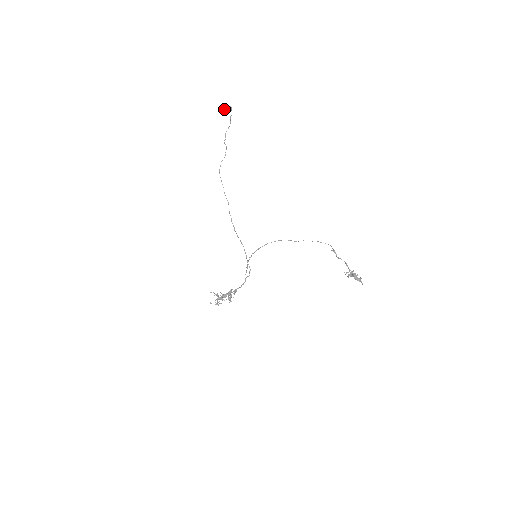
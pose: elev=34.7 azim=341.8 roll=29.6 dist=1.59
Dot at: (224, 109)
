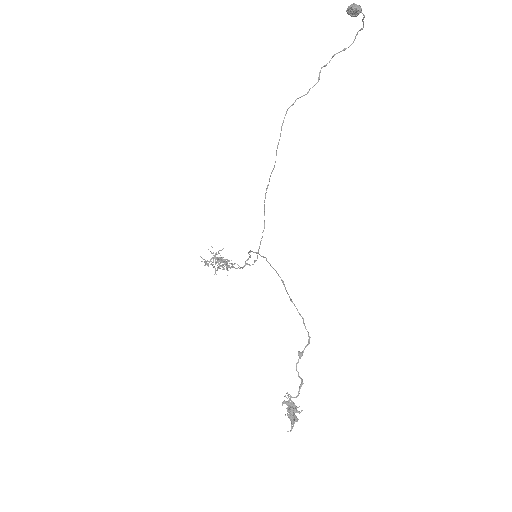
Dot at: (350, 12)
